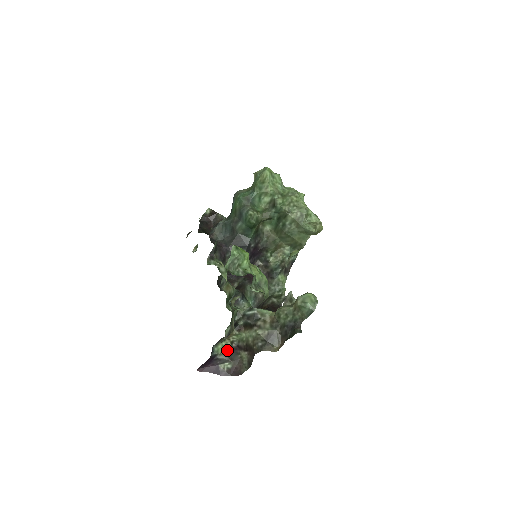
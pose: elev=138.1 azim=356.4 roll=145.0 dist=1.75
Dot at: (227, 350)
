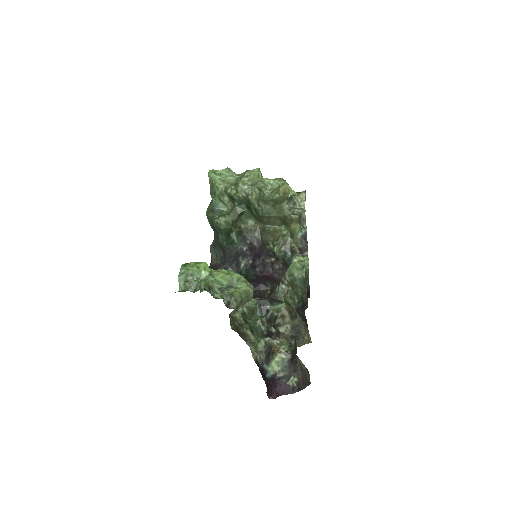
Dot at: (284, 364)
